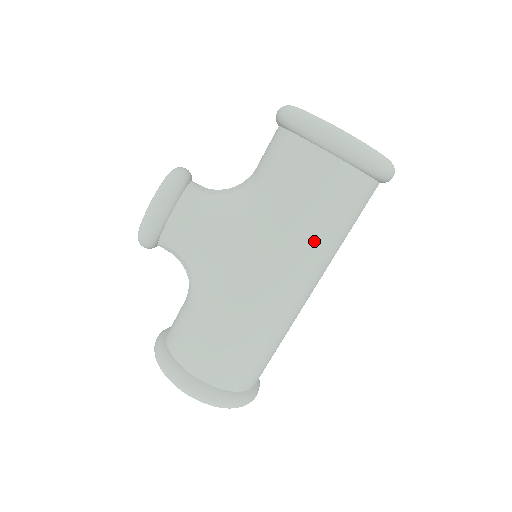
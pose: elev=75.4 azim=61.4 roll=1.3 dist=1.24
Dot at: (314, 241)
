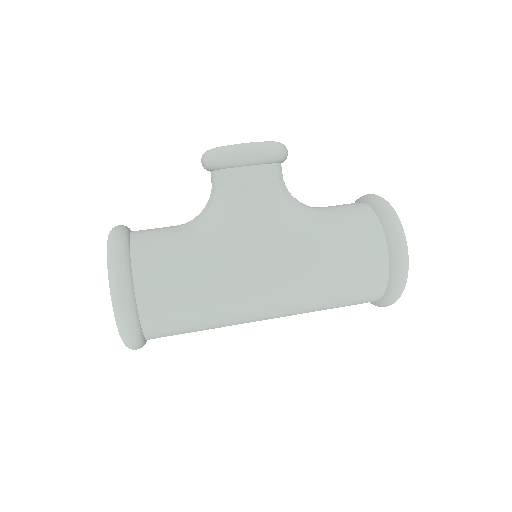
Dot at: (320, 288)
